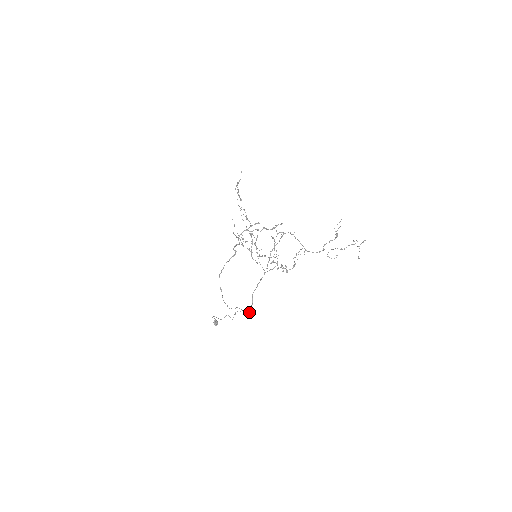
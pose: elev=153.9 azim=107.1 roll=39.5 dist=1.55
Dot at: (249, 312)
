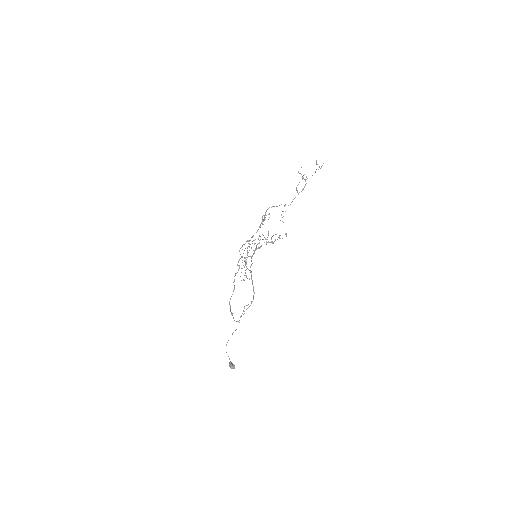
Dot at: (251, 276)
